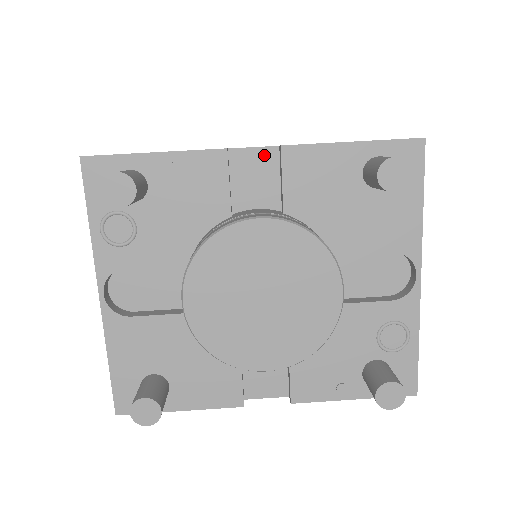
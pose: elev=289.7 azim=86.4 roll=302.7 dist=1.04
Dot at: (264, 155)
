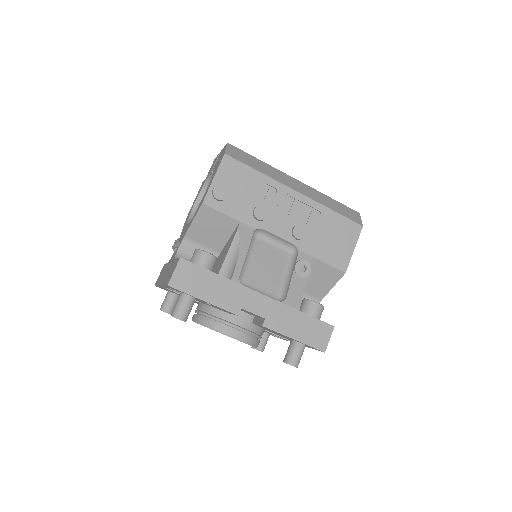
Dot at: (257, 315)
